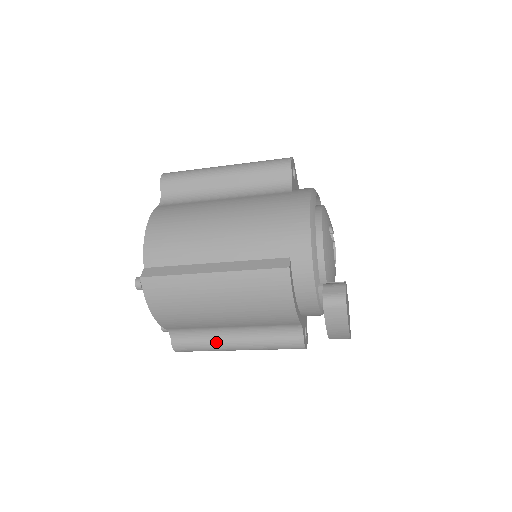
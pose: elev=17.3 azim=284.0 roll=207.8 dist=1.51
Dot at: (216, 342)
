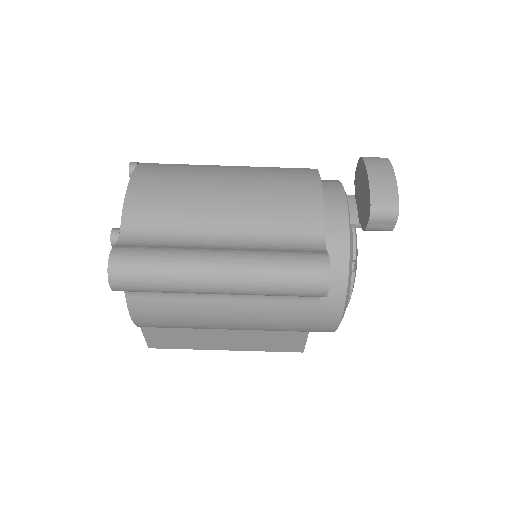
Dot at: (189, 249)
